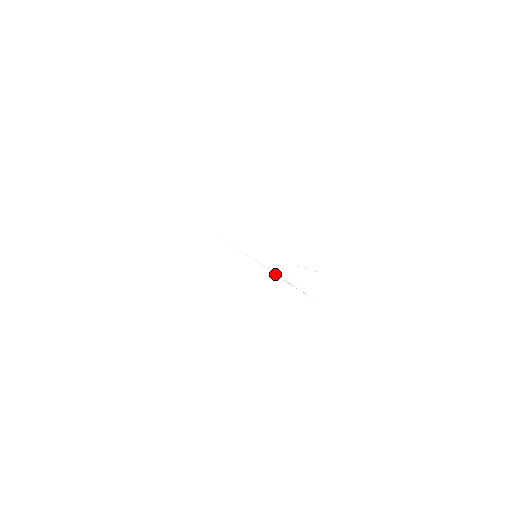
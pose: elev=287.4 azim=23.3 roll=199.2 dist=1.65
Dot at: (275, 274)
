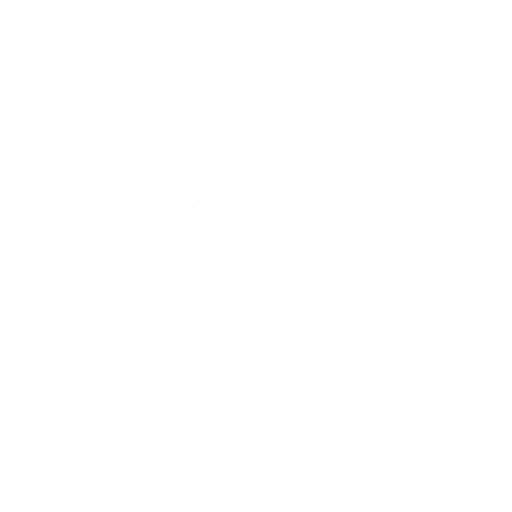
Dot at: occluded
